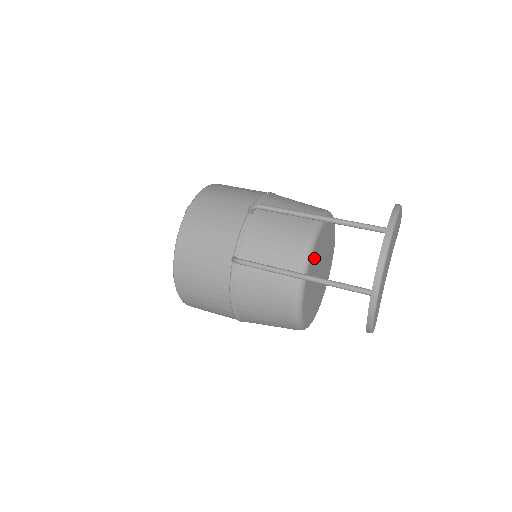
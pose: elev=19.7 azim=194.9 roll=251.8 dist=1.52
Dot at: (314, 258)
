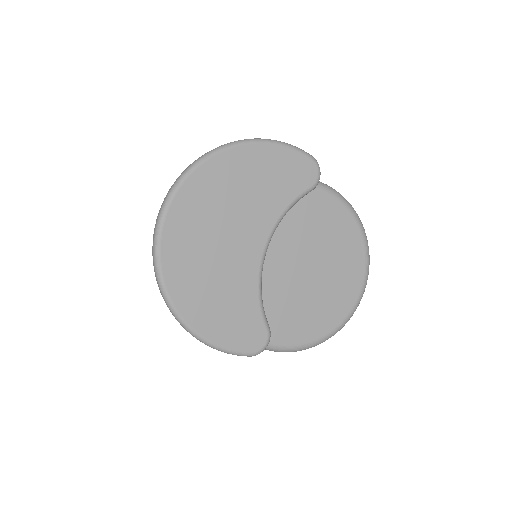
Dot at: occluded
